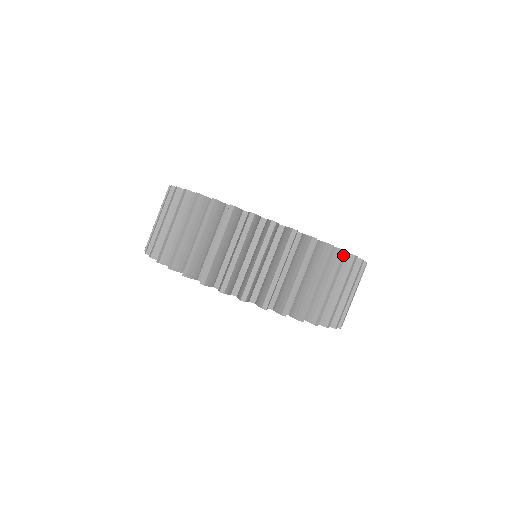
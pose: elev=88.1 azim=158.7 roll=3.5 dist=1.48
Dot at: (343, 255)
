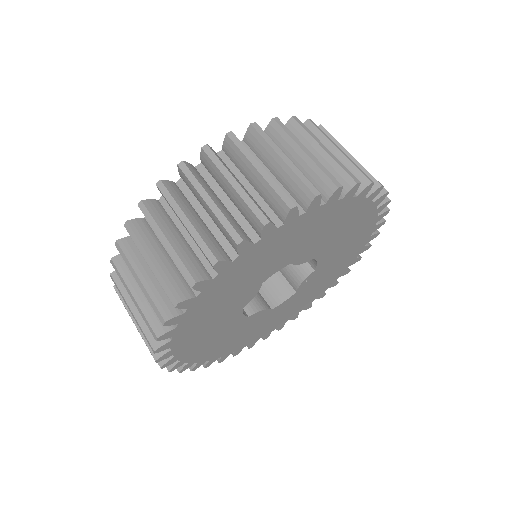
Dot at: (182, 169)
